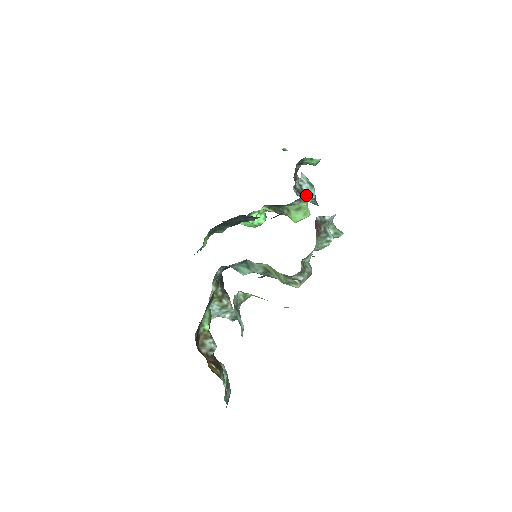
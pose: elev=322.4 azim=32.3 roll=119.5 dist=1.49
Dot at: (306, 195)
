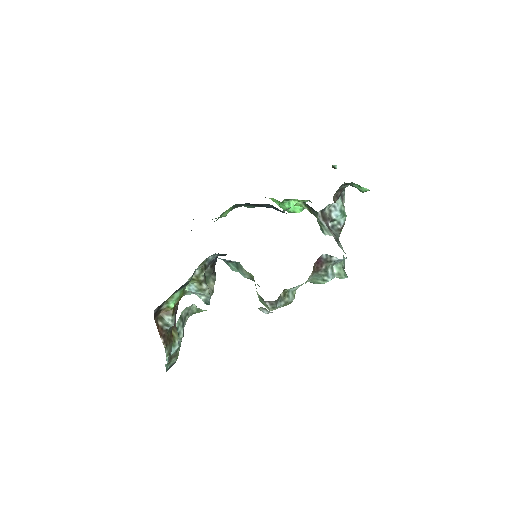
Dot at: (332, 222)
